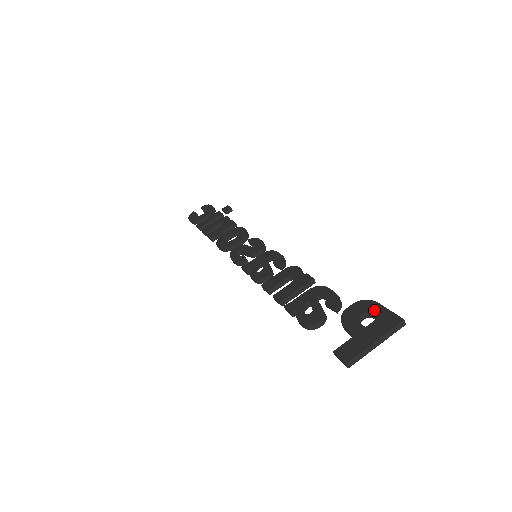
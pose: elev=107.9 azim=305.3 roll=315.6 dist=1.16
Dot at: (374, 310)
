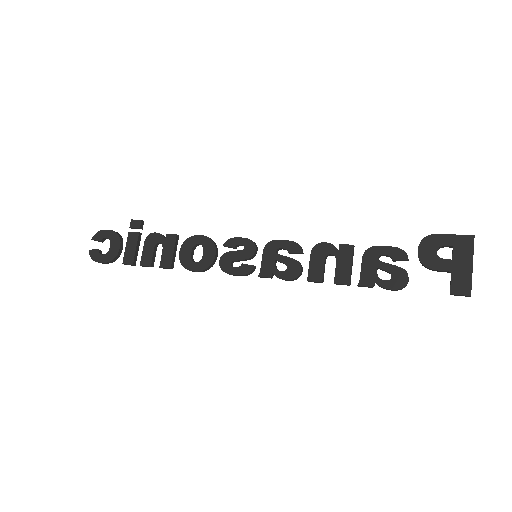
Dot at: (443, 242)
